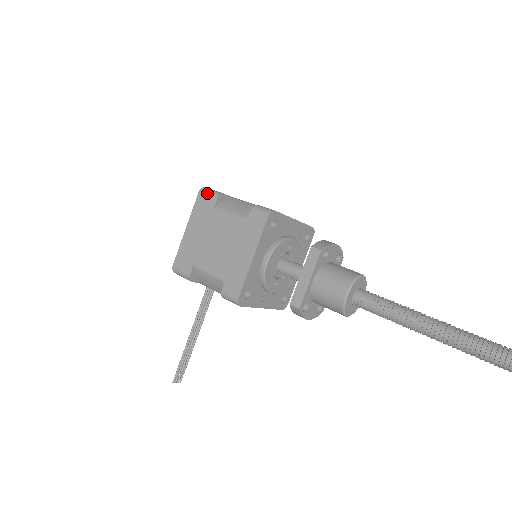
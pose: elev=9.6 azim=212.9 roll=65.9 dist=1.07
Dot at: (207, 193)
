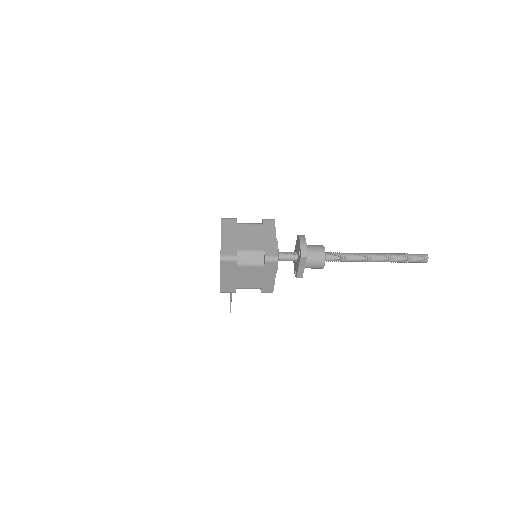
Dot at: (228, 261)
